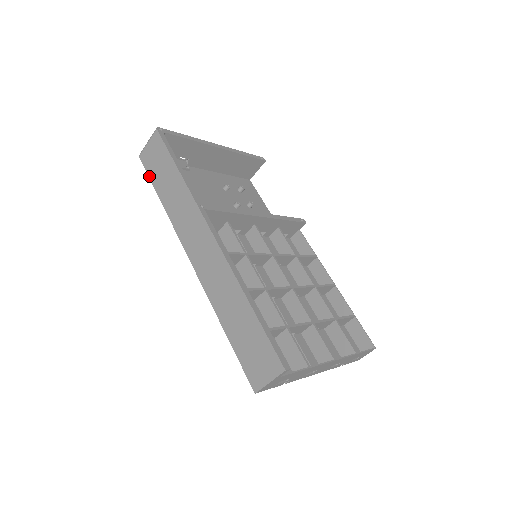
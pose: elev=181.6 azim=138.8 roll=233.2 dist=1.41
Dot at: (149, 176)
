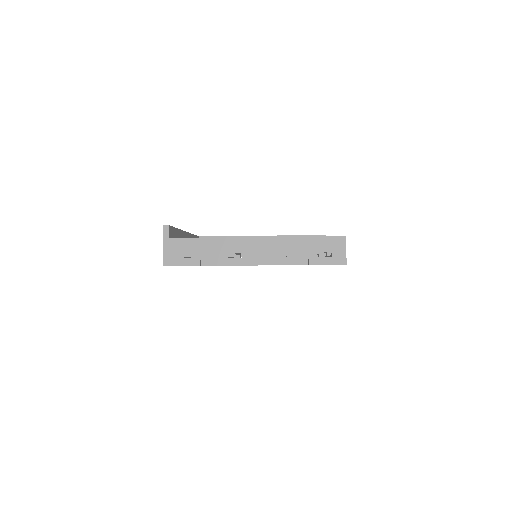
Dot at: occluded
